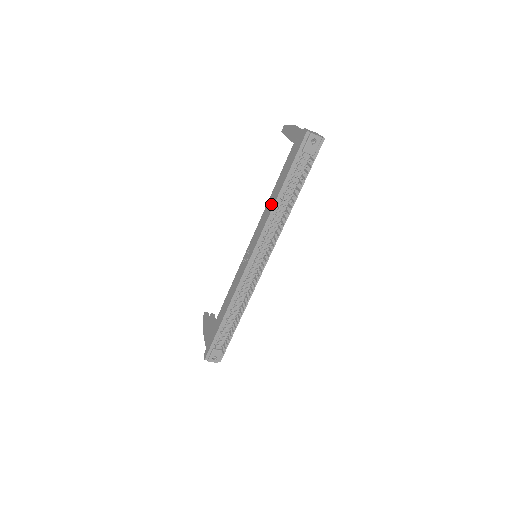
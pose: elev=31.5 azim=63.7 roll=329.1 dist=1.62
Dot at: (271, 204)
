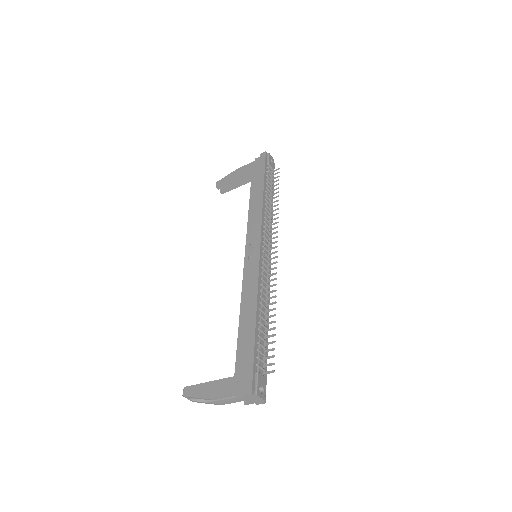
Dot at: (258, 202)
